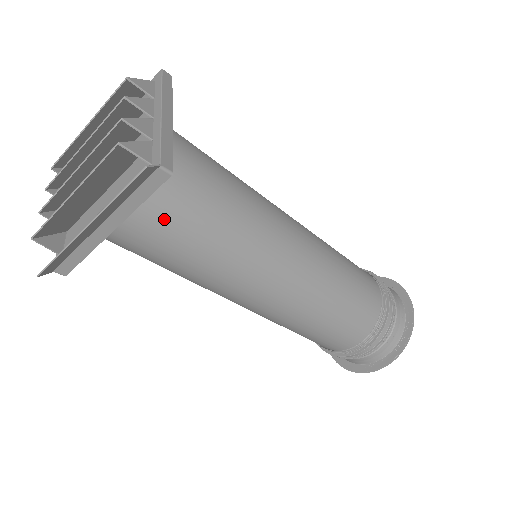
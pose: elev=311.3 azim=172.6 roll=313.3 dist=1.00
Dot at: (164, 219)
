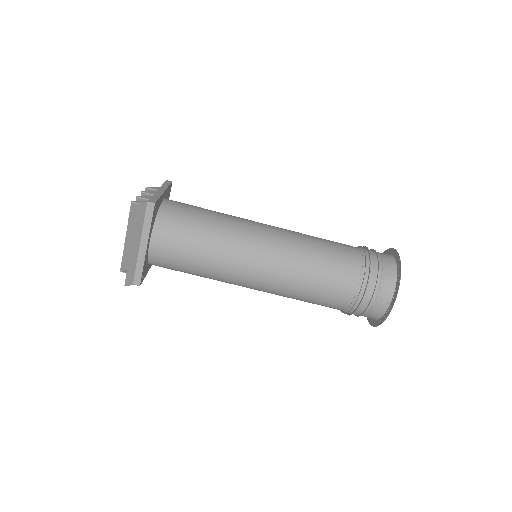
Dot at: (172, 236)
